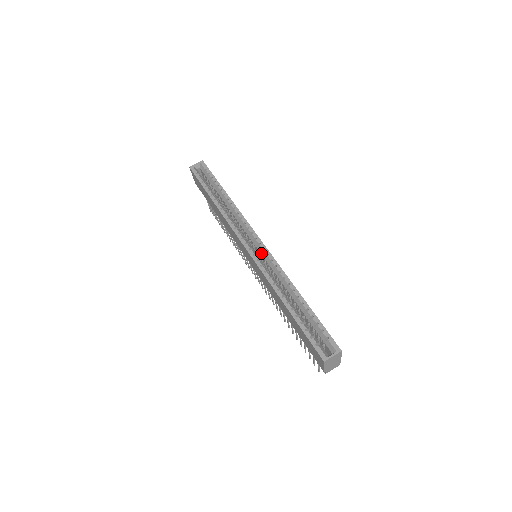
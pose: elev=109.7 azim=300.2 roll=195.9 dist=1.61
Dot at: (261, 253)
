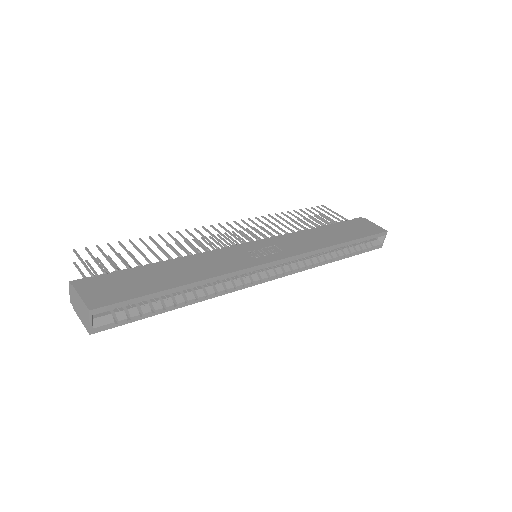
Dot at: occluded
